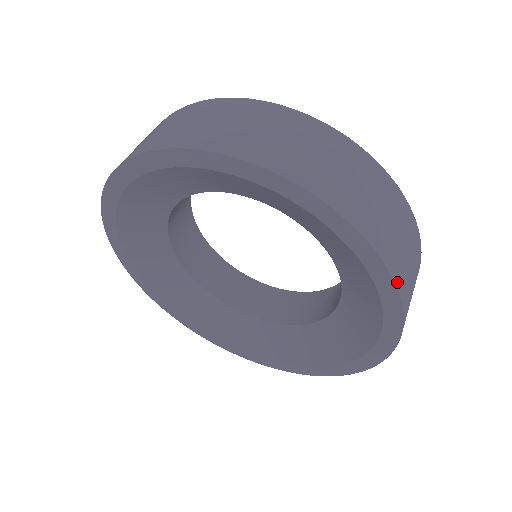
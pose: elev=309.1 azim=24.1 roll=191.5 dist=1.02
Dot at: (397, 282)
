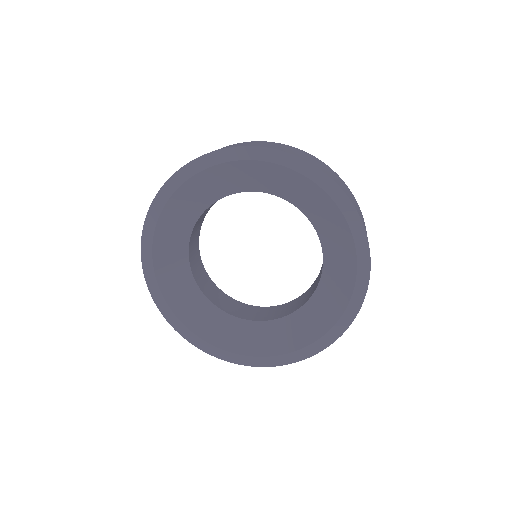
Dot at: (358, 312)
